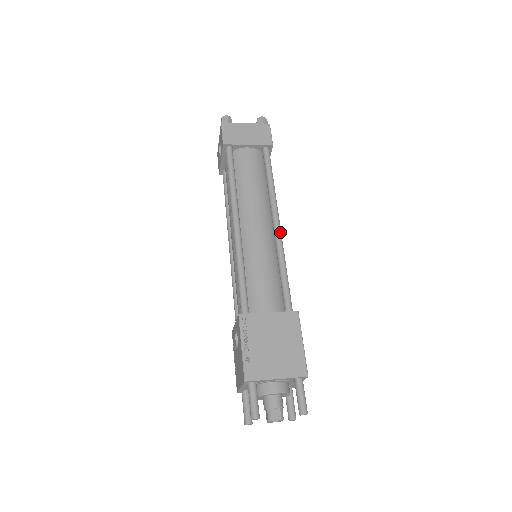
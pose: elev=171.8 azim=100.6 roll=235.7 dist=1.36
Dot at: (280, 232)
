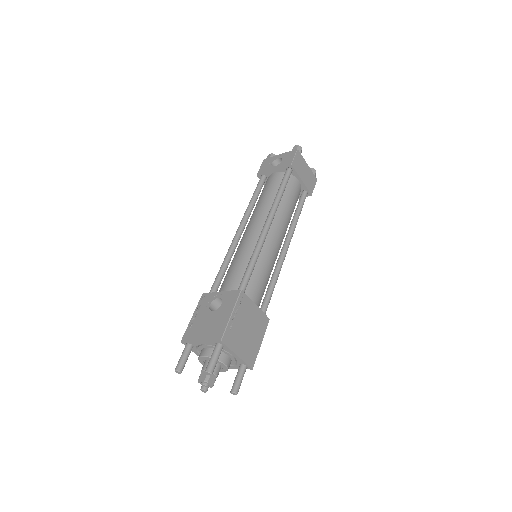
Dot at: occluded
